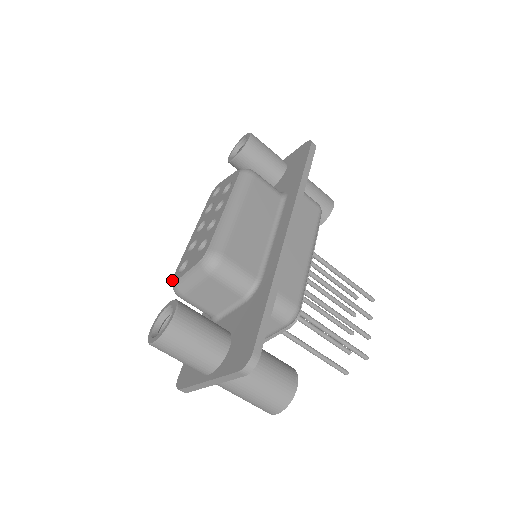
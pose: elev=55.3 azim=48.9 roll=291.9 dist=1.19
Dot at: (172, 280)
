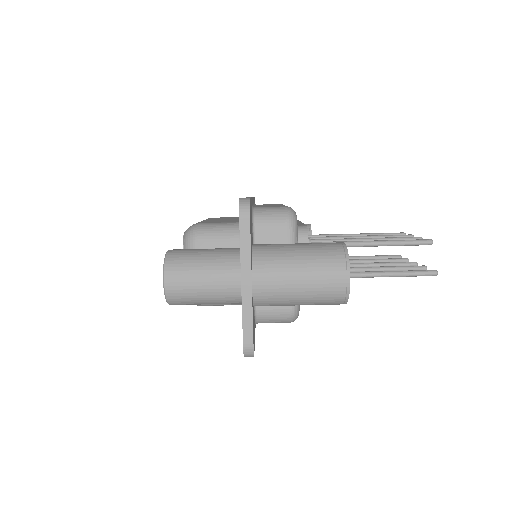
Dot at: occluded
